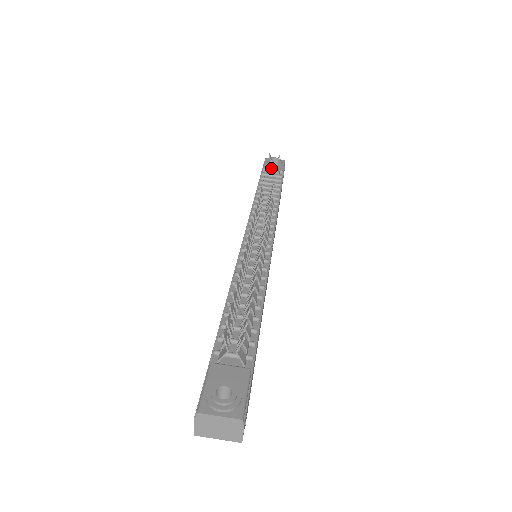
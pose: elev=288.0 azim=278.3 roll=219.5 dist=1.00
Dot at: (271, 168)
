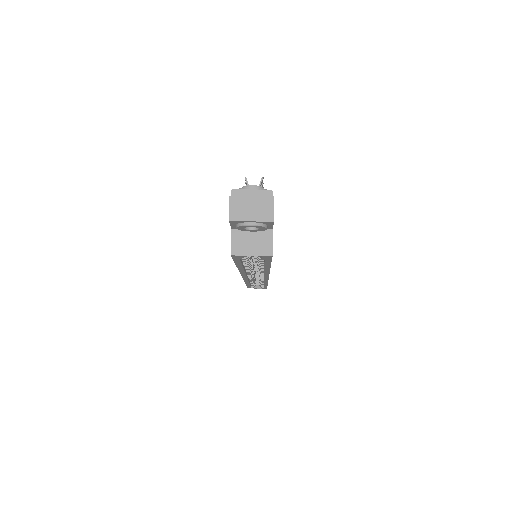
Dot at: occluded
